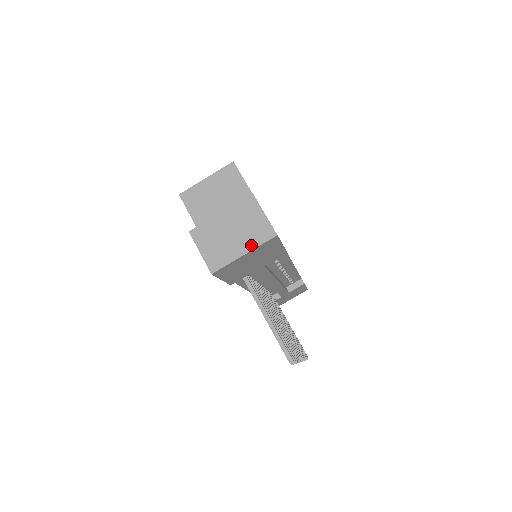
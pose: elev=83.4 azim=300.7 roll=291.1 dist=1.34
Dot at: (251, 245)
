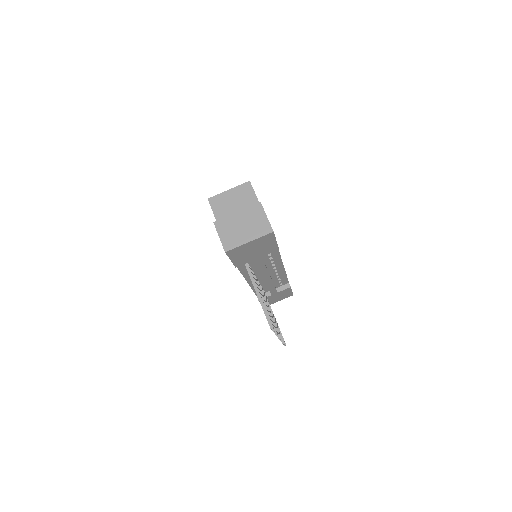
Dot at: (255, 236)
